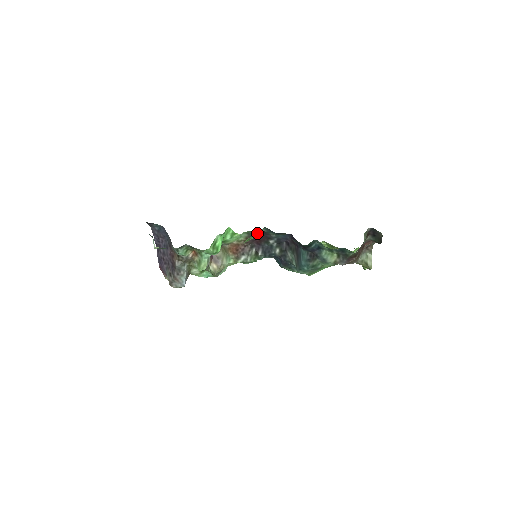
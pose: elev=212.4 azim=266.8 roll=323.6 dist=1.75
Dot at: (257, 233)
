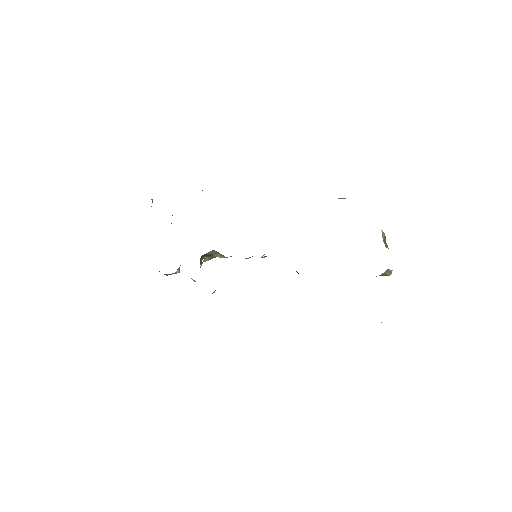
Dot at: occluded
